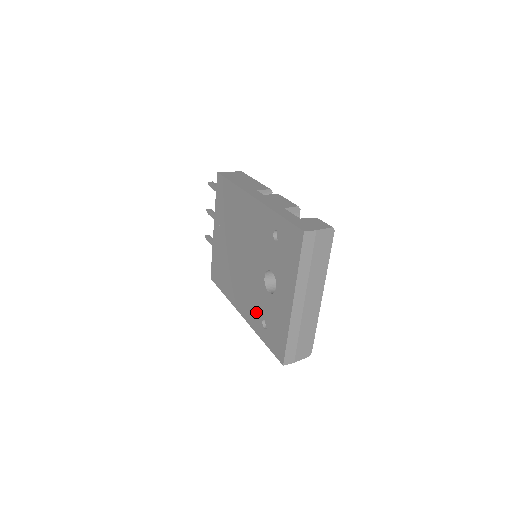
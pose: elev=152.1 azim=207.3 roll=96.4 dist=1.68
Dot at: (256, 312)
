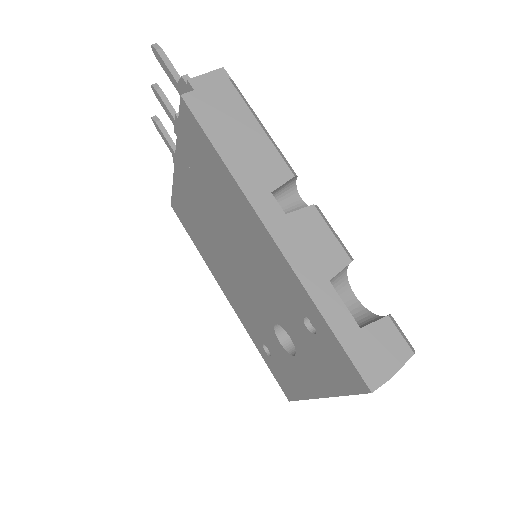
Dot at: (253, 327)
